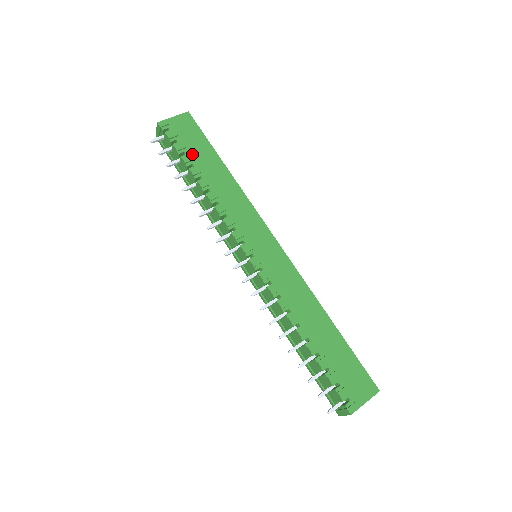
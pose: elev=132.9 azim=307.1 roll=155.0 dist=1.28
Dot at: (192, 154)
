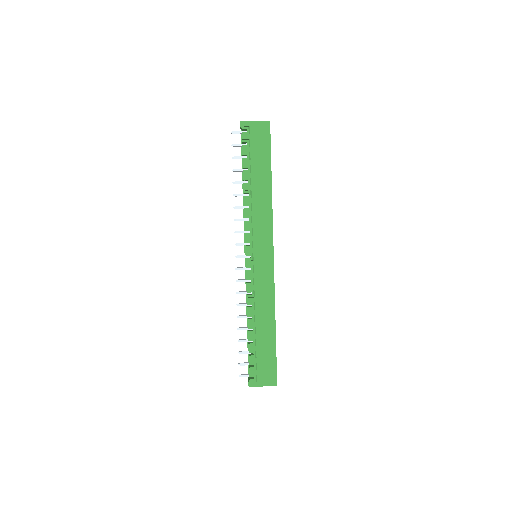
Dot at: (252, 160)
